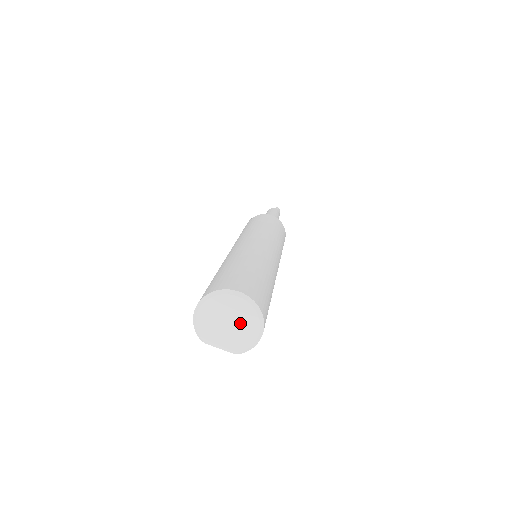
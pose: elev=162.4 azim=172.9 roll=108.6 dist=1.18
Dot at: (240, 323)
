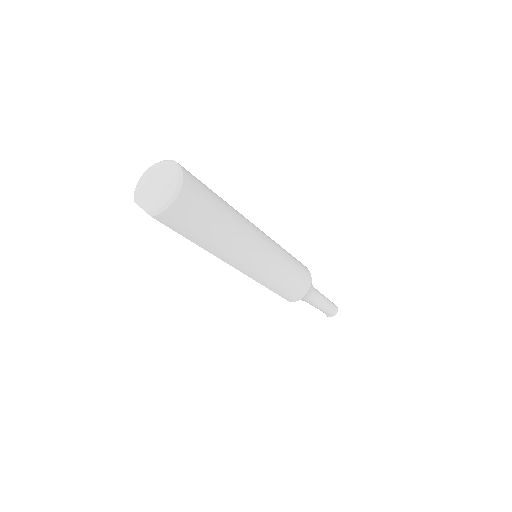
Dot at: (164, 186)
